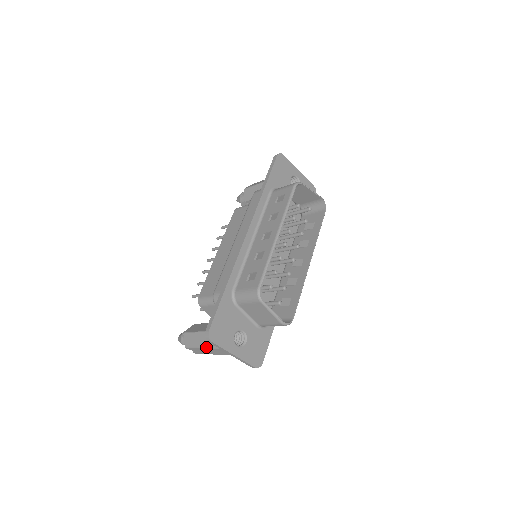
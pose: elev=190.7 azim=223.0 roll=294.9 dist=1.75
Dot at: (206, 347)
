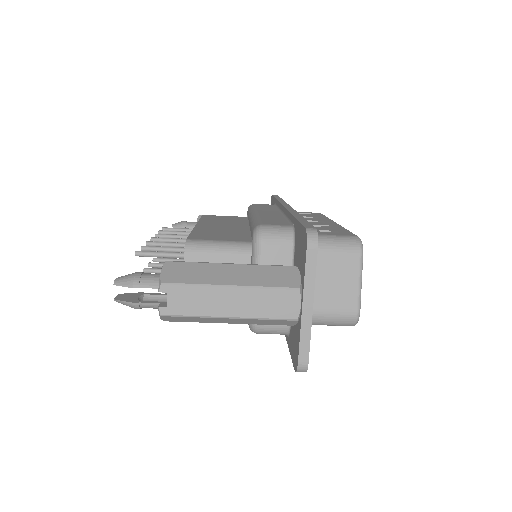
Dot at: (239, 284)
